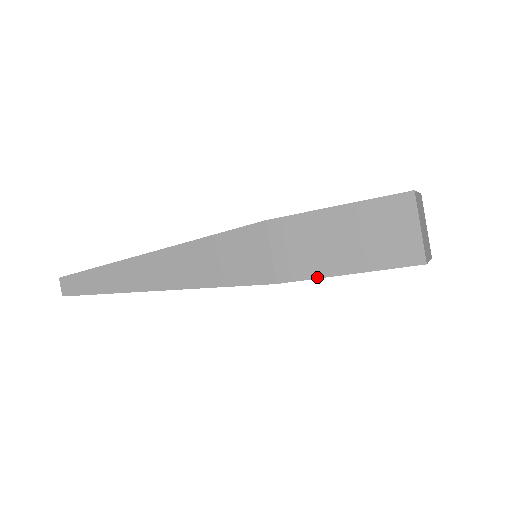
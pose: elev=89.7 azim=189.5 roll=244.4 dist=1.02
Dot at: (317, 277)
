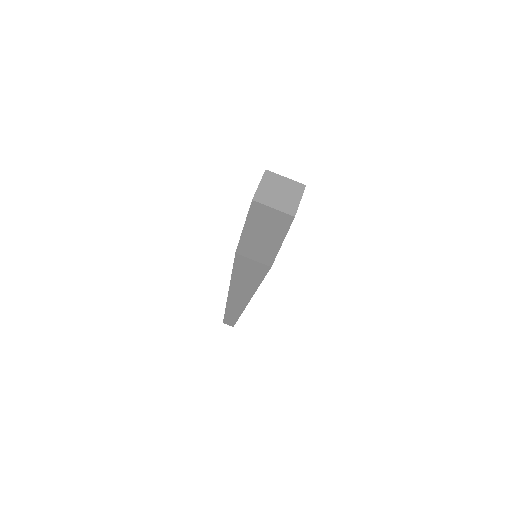
Dot at: (277, 253)
